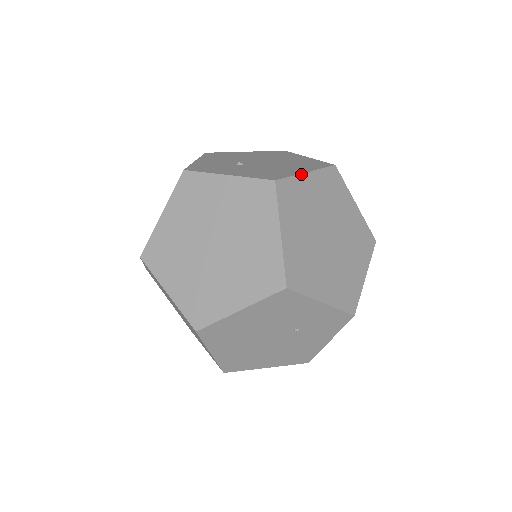
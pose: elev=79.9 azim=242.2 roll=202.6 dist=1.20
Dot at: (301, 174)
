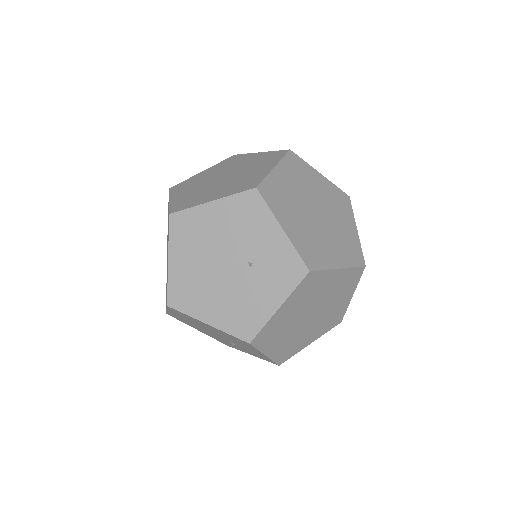
Dot at: (314, 169)
